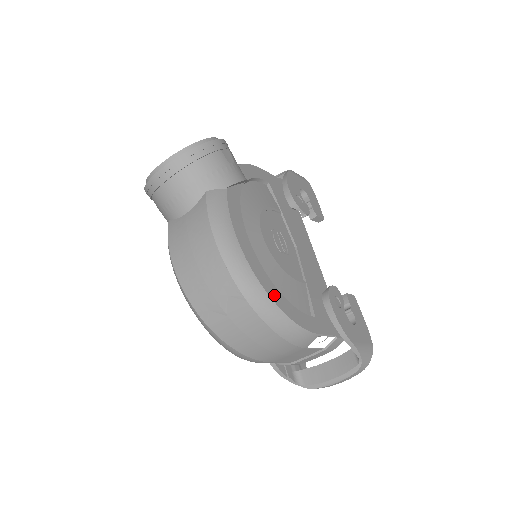
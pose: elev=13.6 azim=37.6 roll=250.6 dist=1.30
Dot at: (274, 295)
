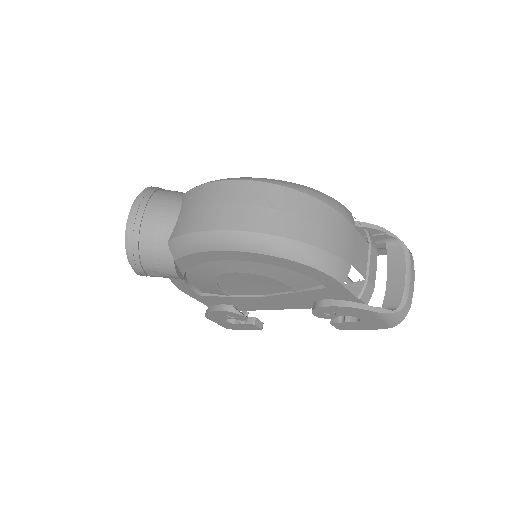
Dot at: occluded
